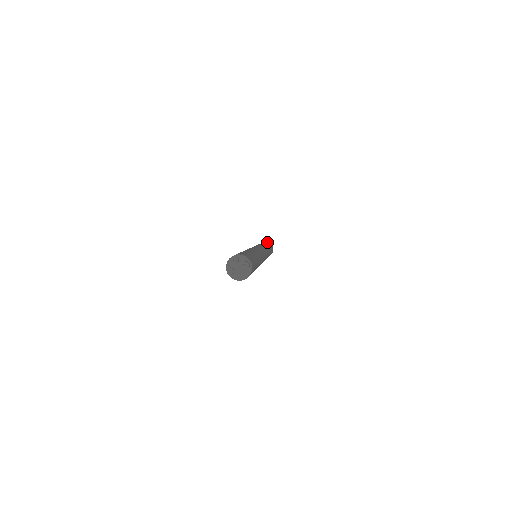
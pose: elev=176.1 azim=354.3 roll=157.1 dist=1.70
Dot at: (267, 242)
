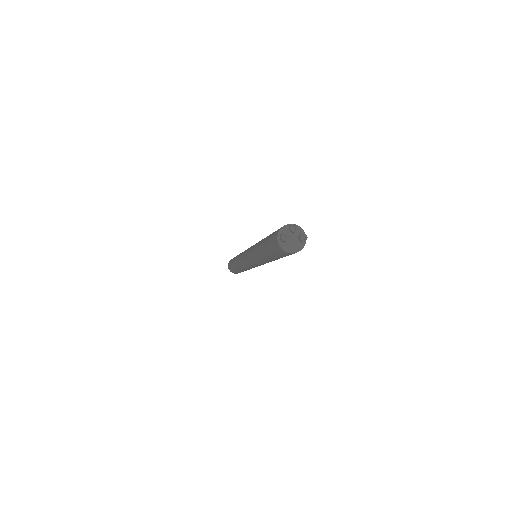
Dot at: occluded
